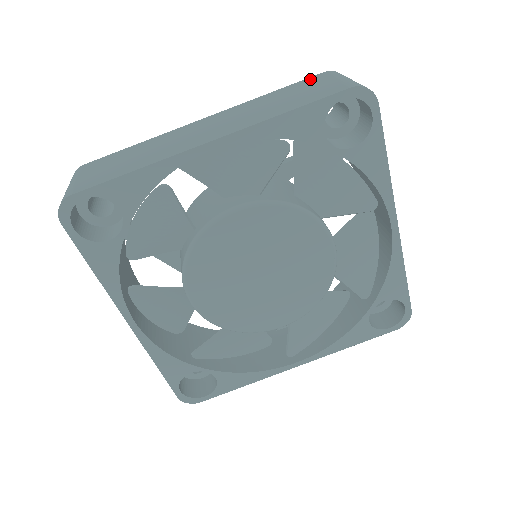
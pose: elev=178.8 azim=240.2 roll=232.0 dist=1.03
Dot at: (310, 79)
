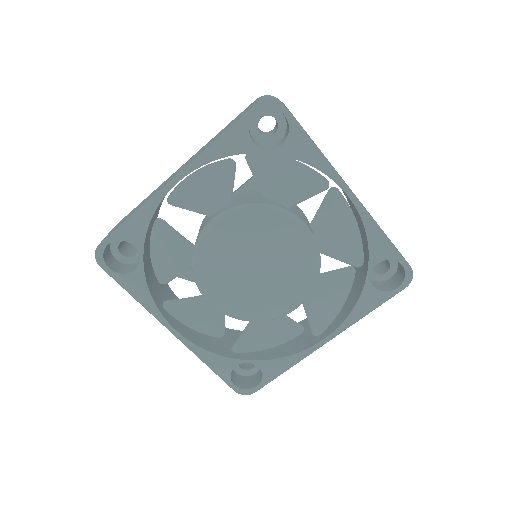
Dot at: (246, 108)
